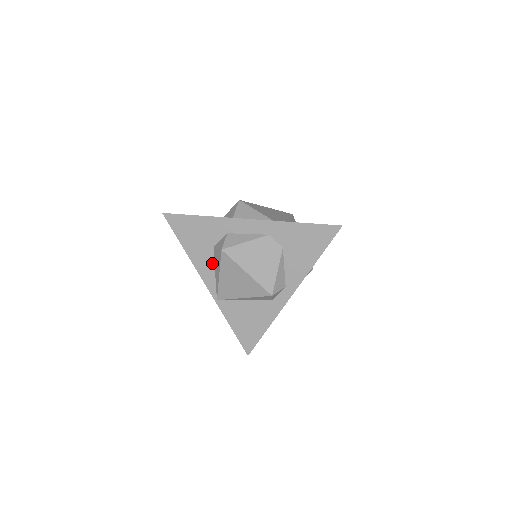
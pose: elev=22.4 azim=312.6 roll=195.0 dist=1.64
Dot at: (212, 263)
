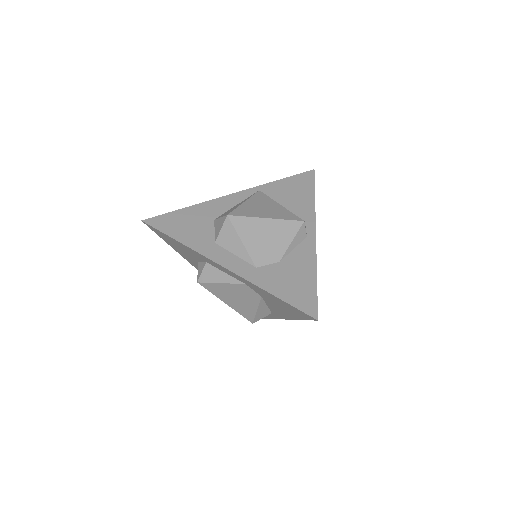
Dot at: occluded
